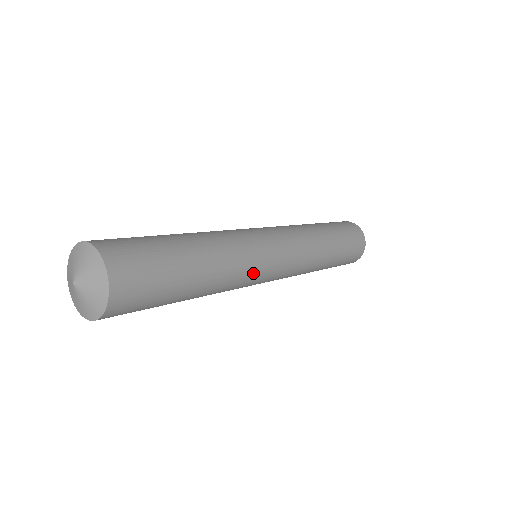
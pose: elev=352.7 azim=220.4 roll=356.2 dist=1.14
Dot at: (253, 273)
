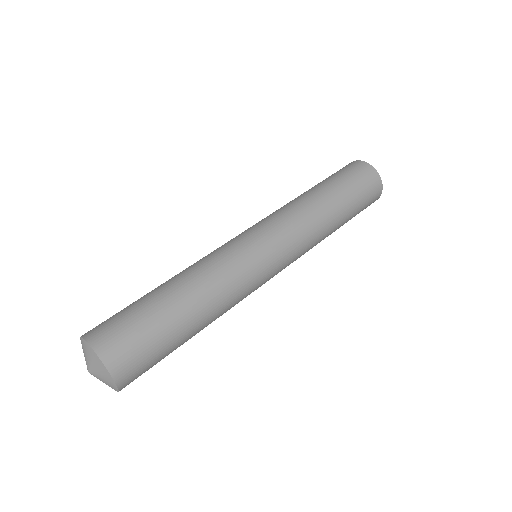
Dot at: occluded
